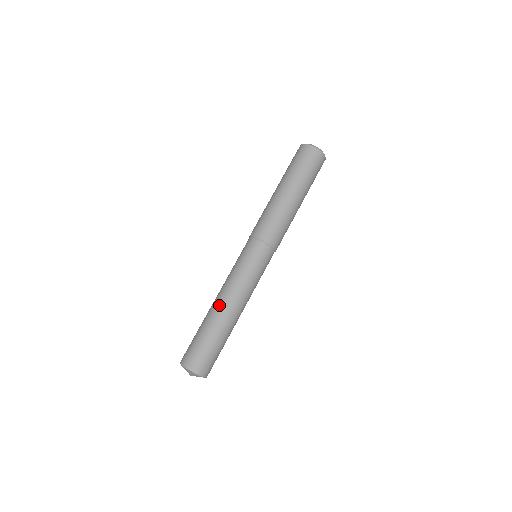
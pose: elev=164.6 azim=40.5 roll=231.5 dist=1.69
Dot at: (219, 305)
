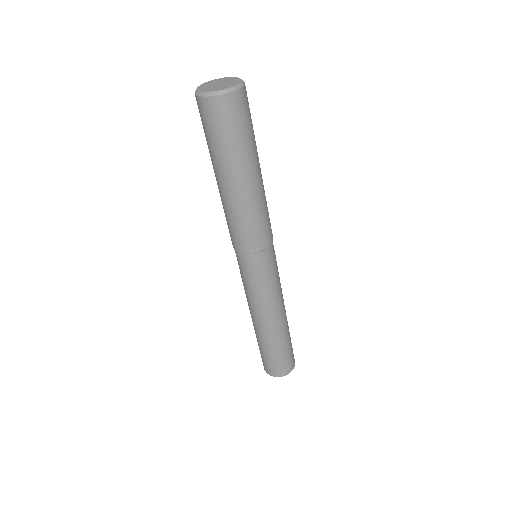
Dot at: occluded
